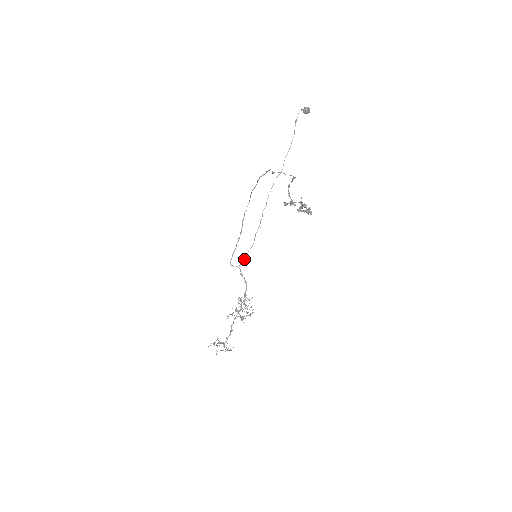
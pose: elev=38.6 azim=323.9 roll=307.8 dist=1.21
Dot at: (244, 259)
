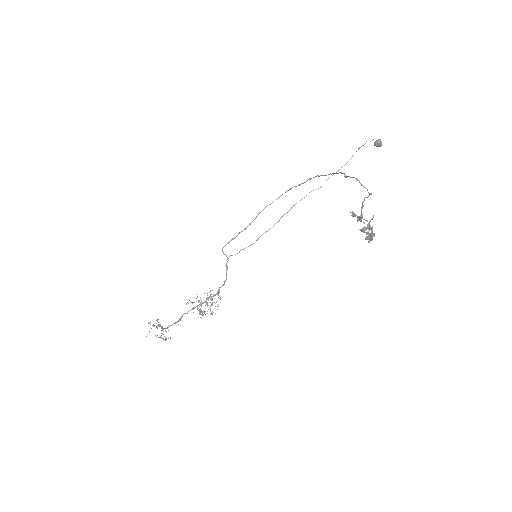
Dot at: occluded
